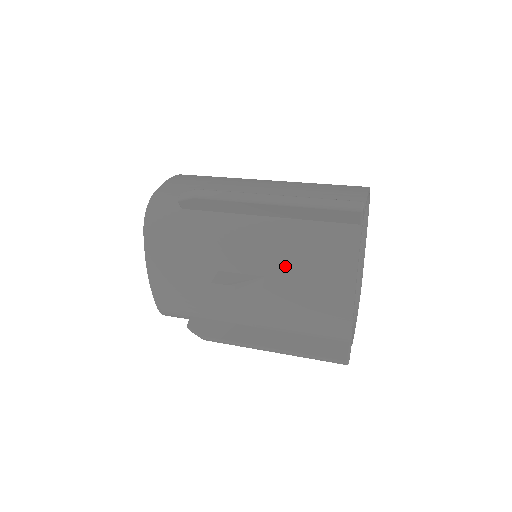
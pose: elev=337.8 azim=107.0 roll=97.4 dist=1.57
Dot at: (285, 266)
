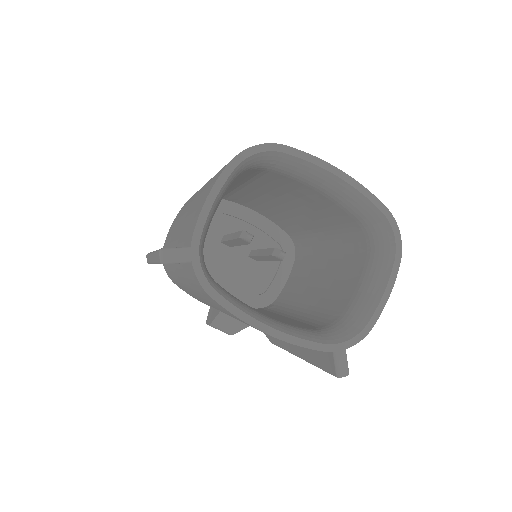
Dot at: occluded
